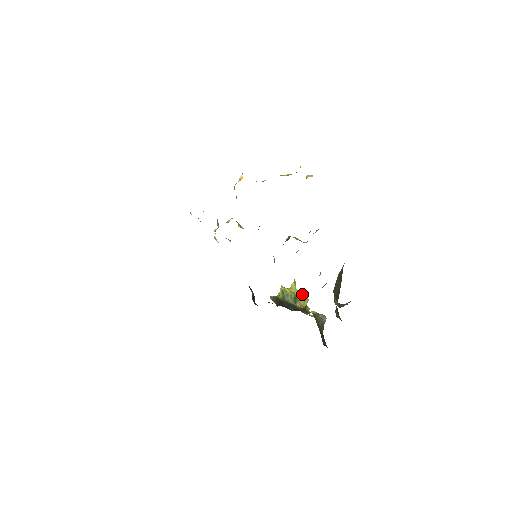
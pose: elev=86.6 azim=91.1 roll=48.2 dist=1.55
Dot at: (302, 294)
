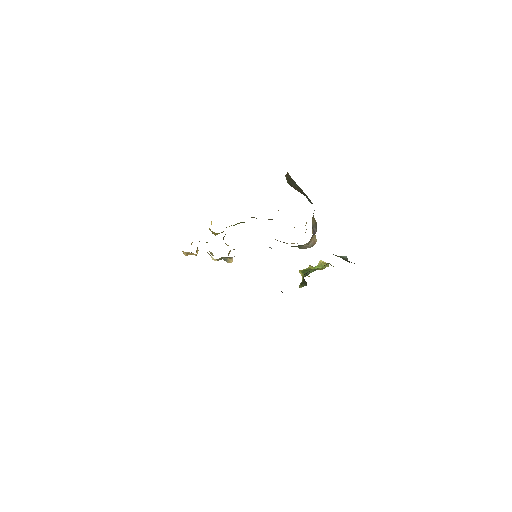
Dot at: (320, 265)
